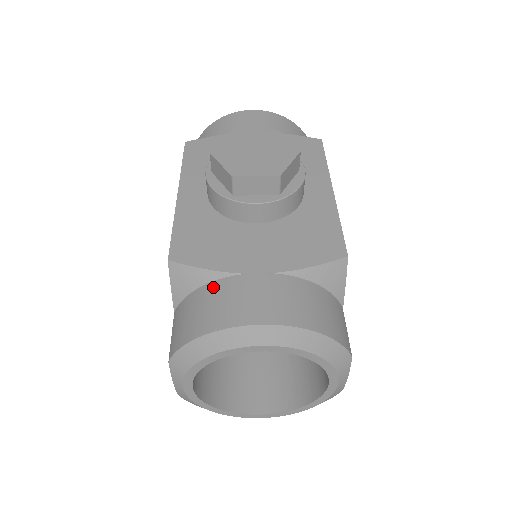
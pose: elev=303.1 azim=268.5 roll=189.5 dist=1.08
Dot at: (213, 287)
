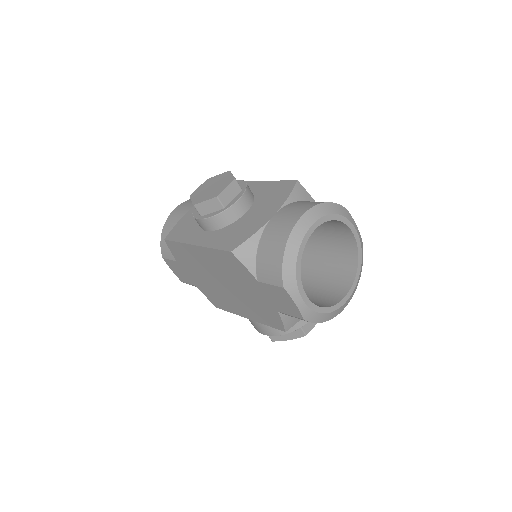
Dot at: (263, 239)
